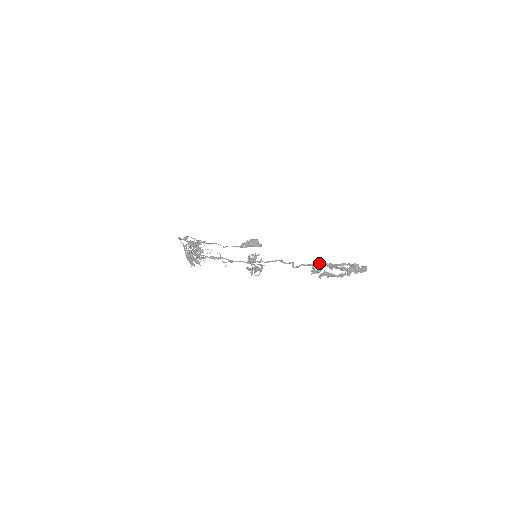
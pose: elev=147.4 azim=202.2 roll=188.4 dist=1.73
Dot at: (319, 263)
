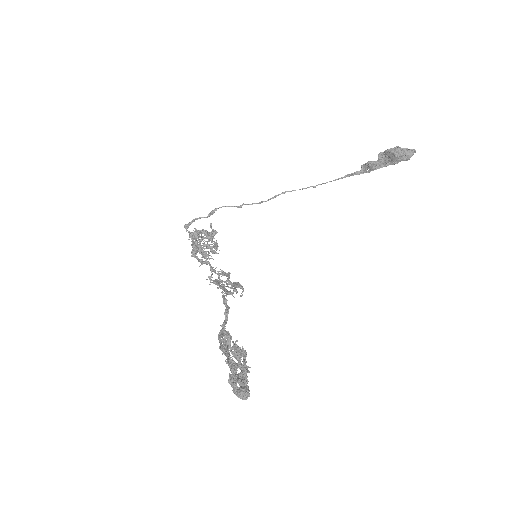
Dot at: (222, 339)
